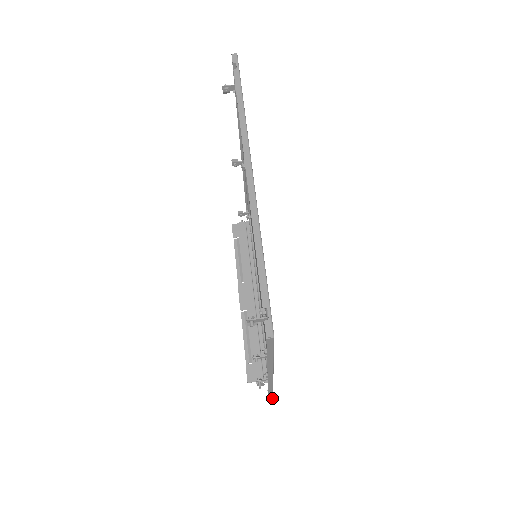
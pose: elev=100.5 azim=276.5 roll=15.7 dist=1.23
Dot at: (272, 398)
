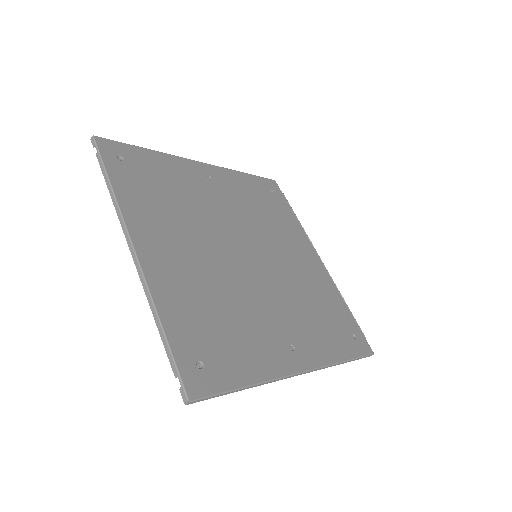
Dot at: (370, 355)
